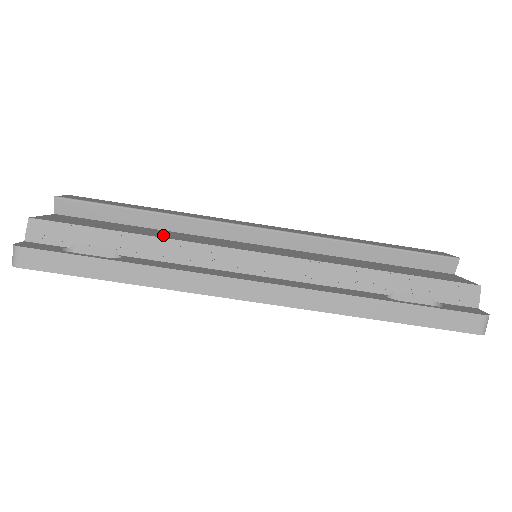
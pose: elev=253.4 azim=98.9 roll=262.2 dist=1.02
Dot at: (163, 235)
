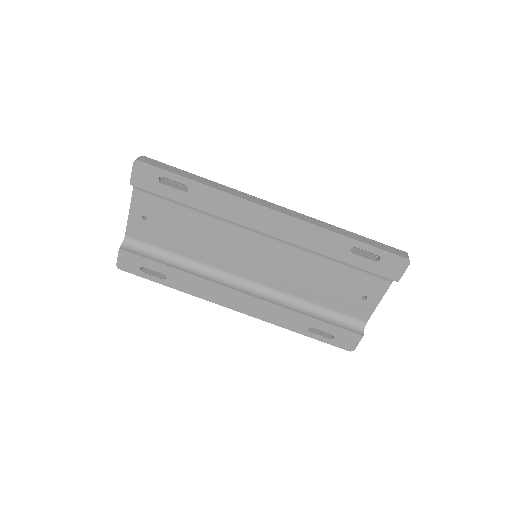
Dot at: occluded
